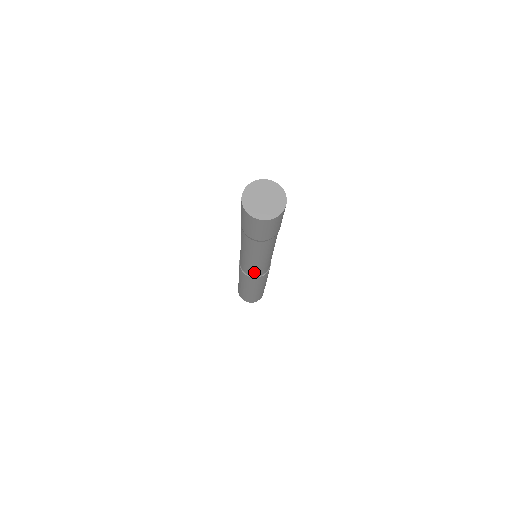
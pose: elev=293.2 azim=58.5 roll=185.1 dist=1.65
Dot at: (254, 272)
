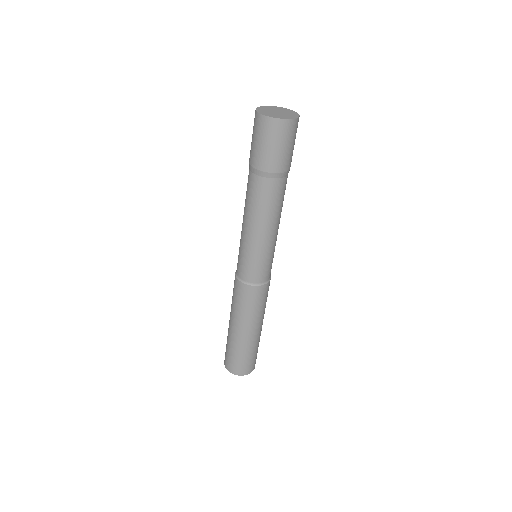
Dot at: (266, 269)
